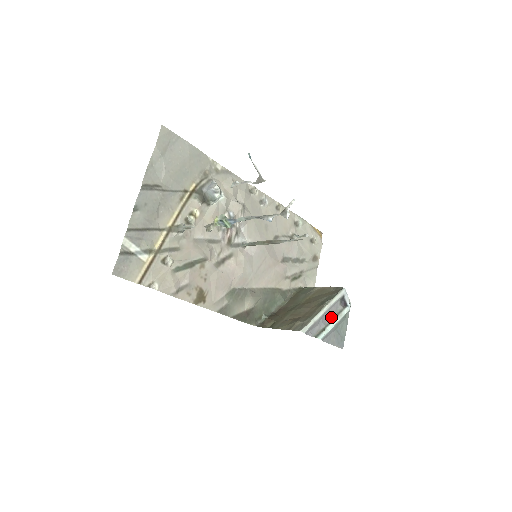
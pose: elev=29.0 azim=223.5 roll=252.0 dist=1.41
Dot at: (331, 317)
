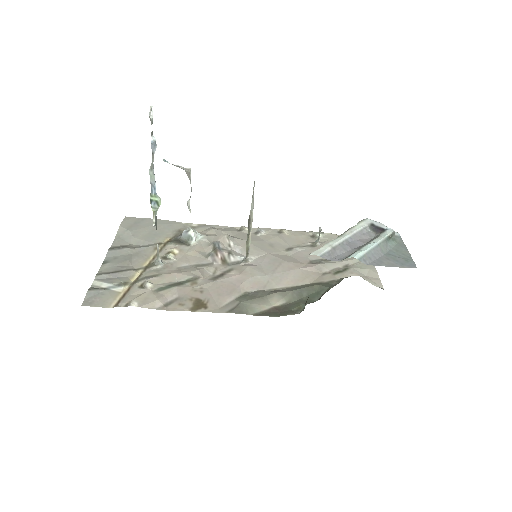
Dot at: (365, 243)
